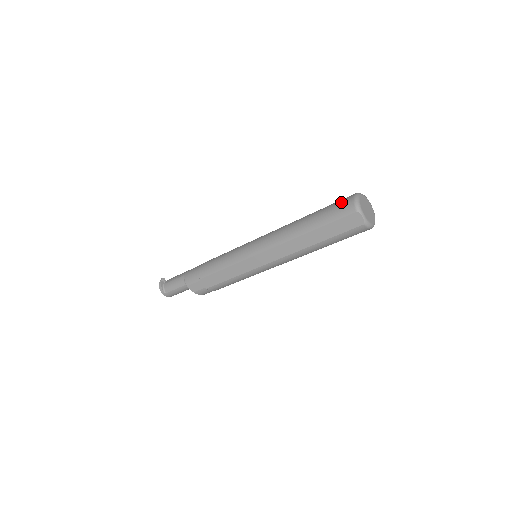
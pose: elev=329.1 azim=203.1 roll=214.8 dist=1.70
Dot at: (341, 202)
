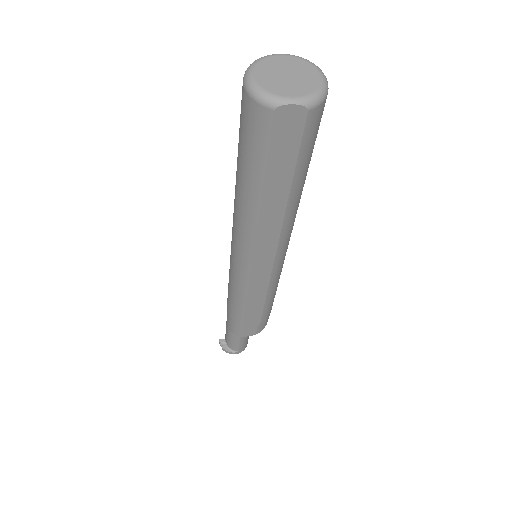
Dot at: (242, 116)
